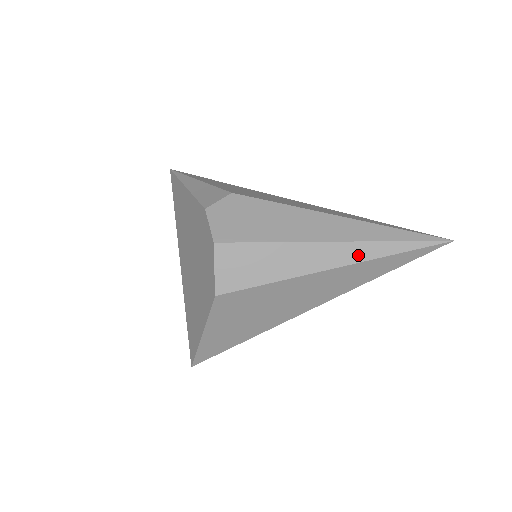
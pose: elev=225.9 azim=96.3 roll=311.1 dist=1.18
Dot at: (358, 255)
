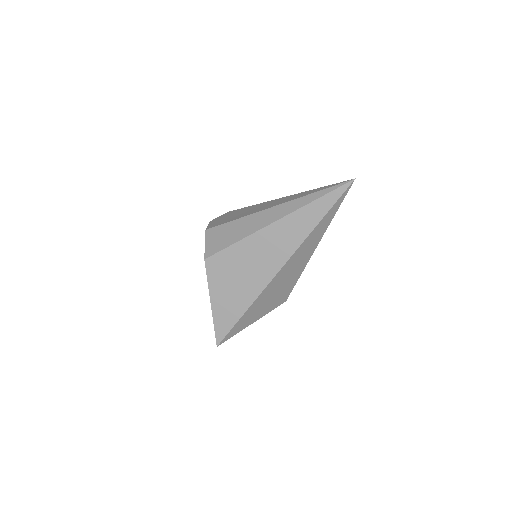
Dot at: (290, 209)
